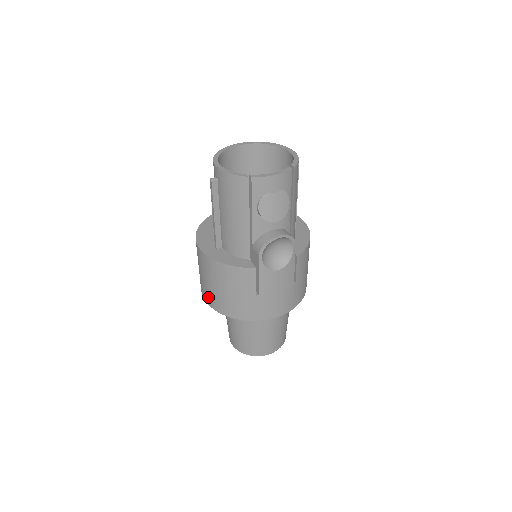
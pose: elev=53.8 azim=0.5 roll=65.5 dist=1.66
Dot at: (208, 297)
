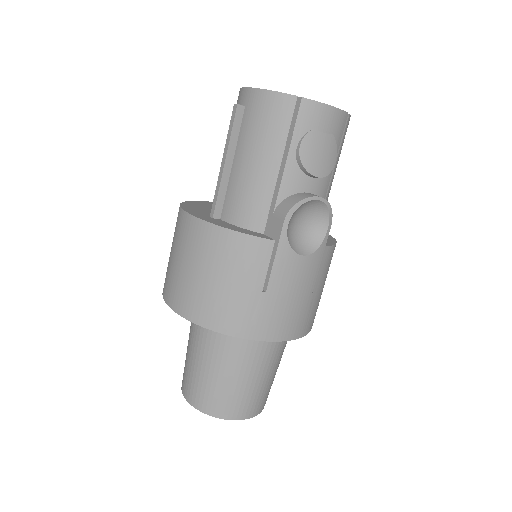
Dot at: (178, 296)
